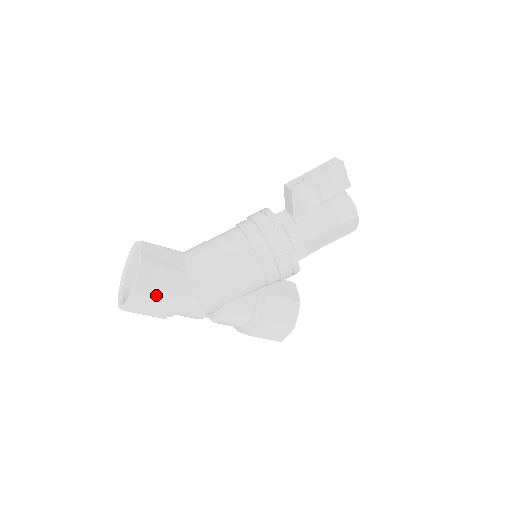
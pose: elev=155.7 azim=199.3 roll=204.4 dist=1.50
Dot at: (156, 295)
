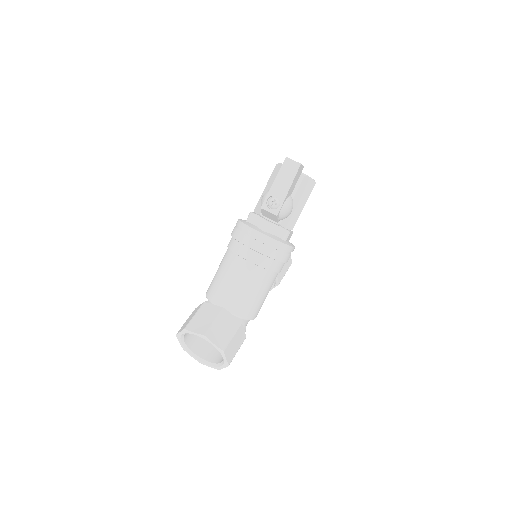
Dot at: occluded
